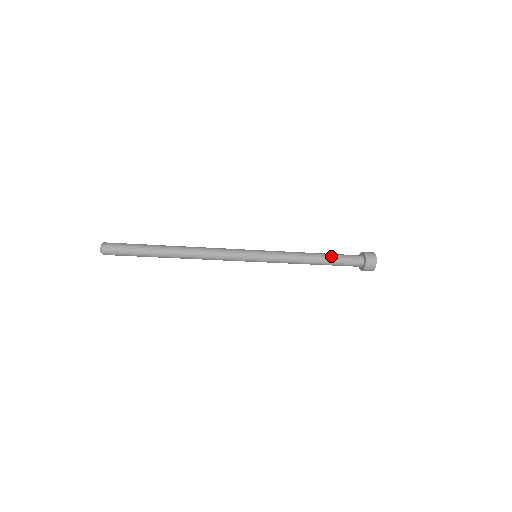
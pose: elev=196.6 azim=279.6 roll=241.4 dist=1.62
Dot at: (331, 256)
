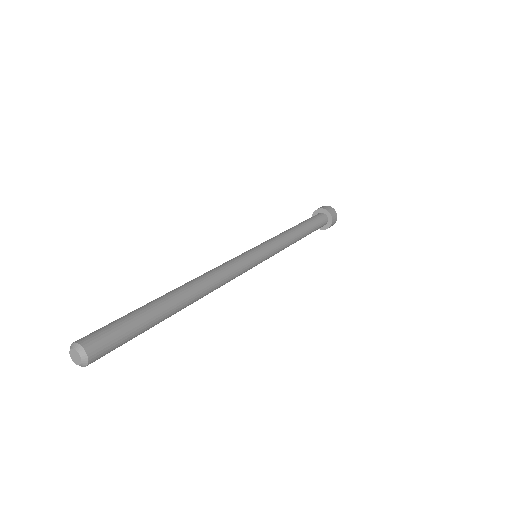
Dot at: (309, 225)
